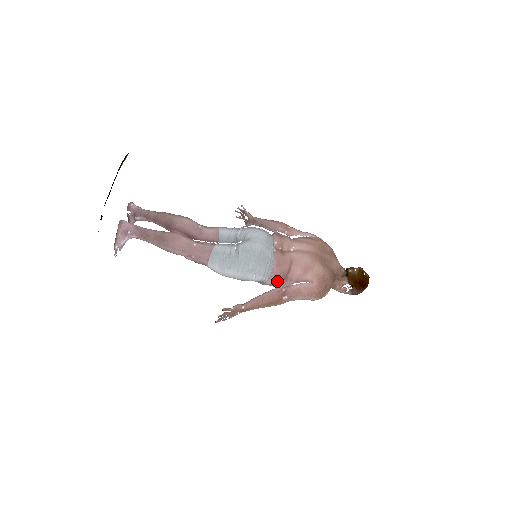
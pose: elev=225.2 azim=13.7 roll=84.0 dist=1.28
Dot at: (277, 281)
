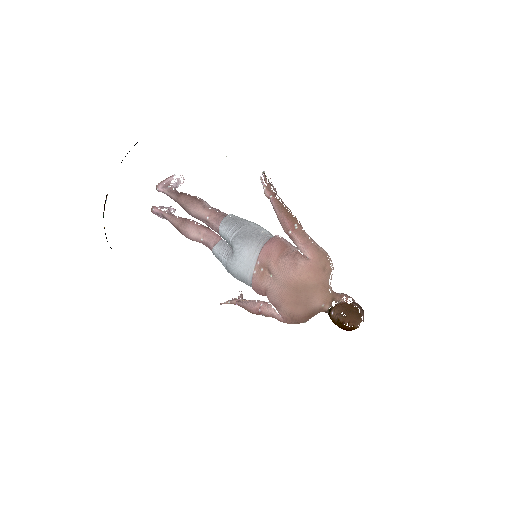
Dot at: occluded
